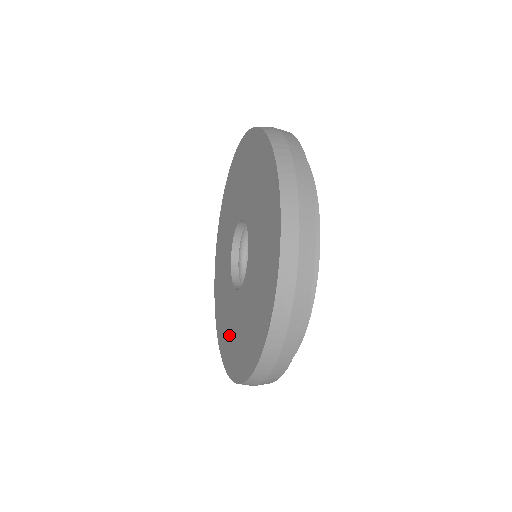
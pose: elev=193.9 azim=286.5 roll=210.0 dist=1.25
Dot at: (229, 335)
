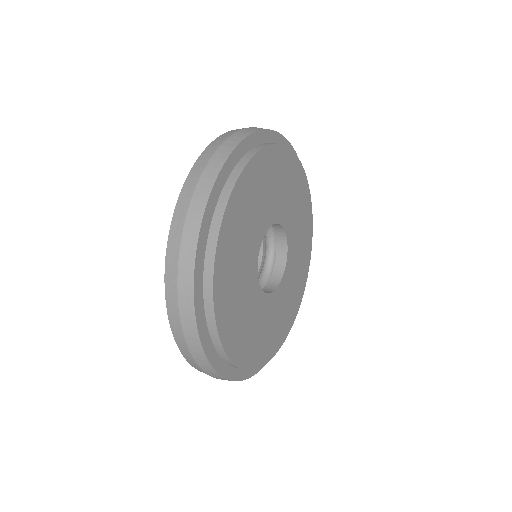
Dot at: occluded
